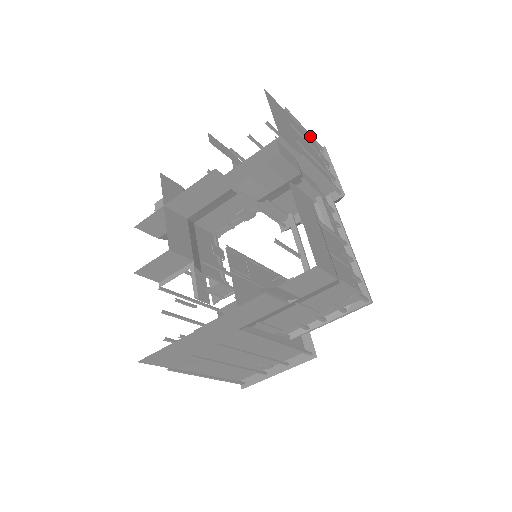
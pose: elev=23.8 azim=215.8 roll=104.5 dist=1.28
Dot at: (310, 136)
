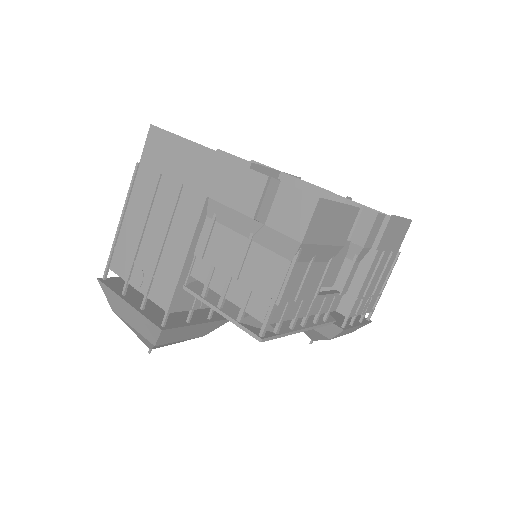
Dot at: (379, 295)
